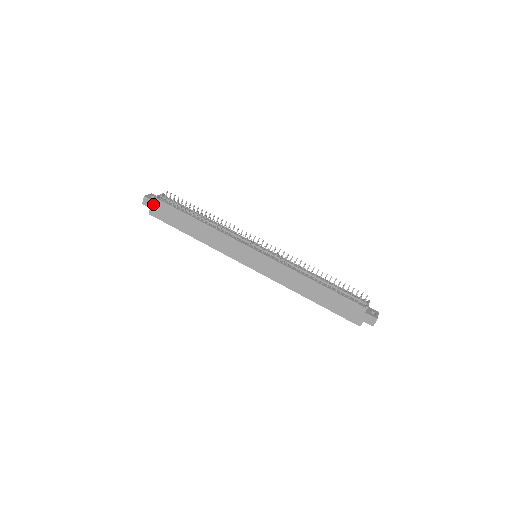
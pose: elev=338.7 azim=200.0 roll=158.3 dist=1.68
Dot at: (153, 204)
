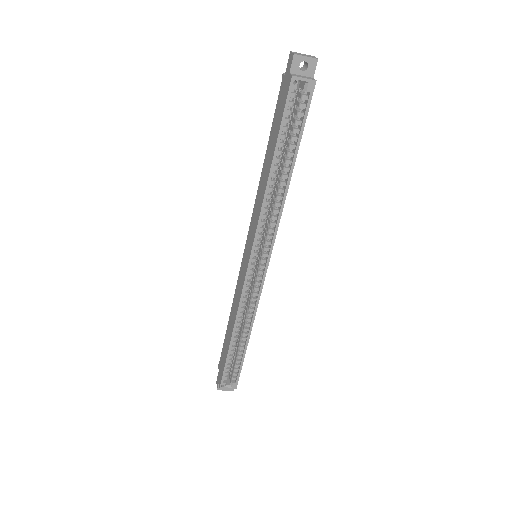
Dot at: (219, 375)
